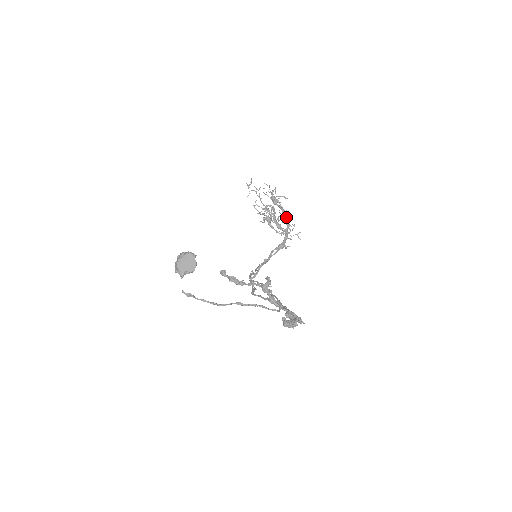
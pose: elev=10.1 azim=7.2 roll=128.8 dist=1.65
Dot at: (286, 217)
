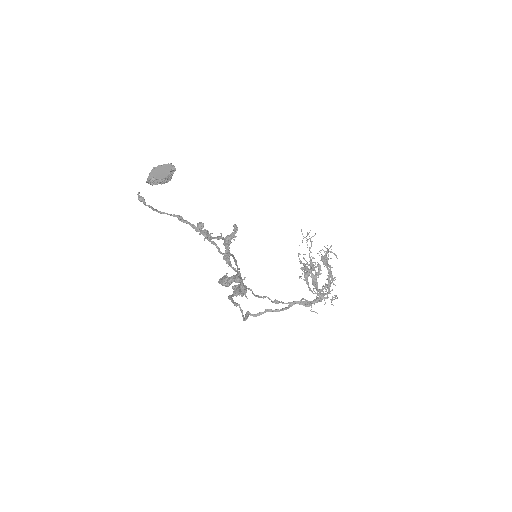
Dot at: (330, 283)
